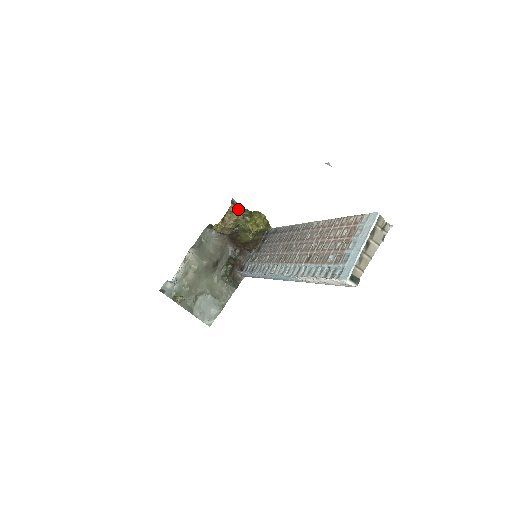
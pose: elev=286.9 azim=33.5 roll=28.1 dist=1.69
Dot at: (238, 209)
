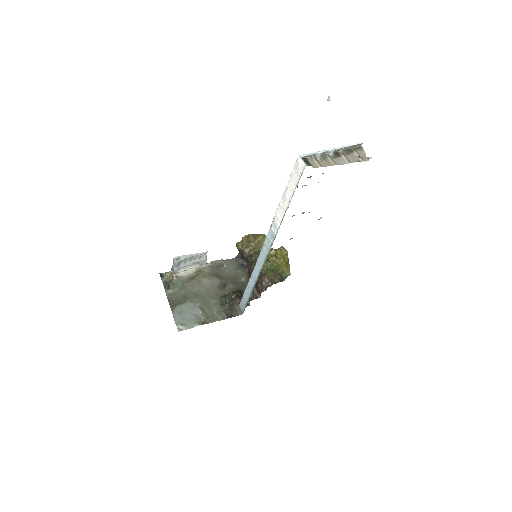
Dot at: occluded
